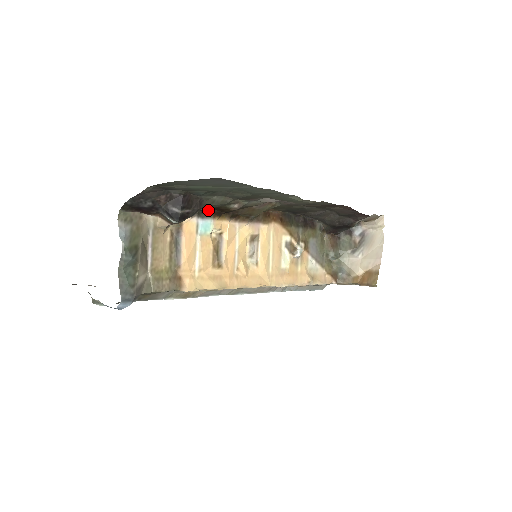
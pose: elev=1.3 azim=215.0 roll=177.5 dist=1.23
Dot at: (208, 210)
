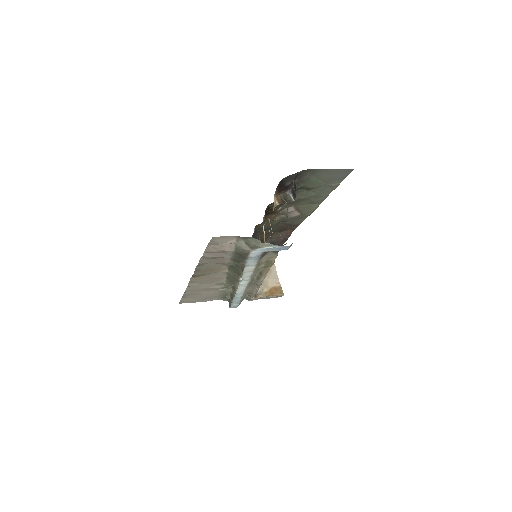
Dot at: (267, 208)
